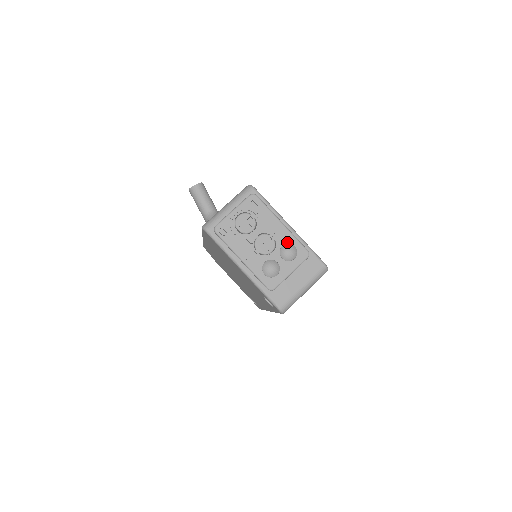
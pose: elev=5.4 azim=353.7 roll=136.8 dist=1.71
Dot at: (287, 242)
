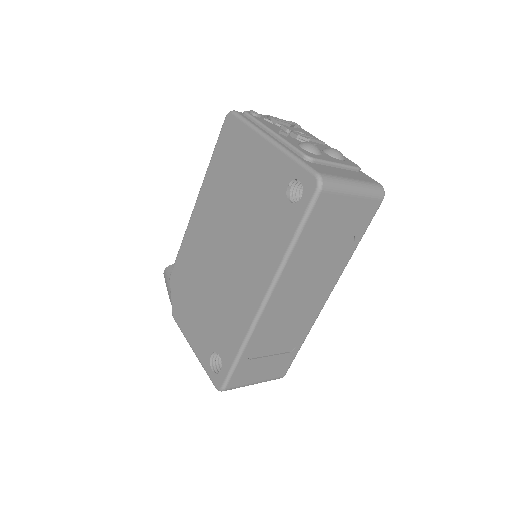
Dot at: occluded
